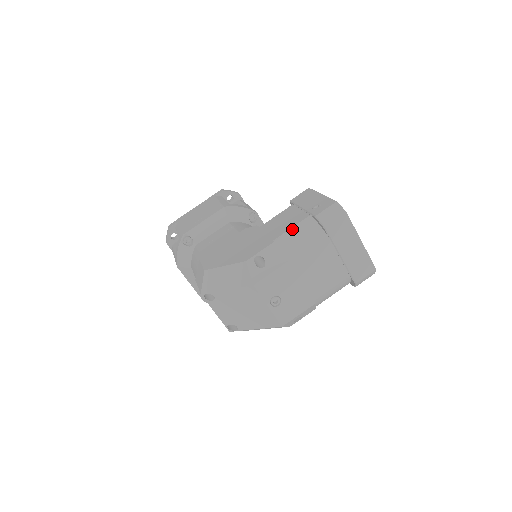
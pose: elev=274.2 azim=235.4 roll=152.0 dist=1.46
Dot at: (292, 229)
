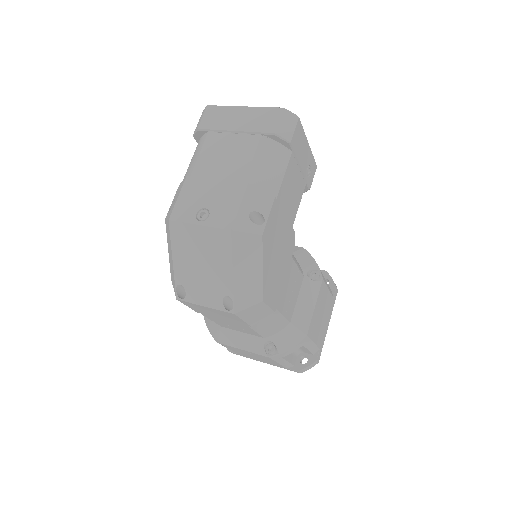
Dot at: occluded
